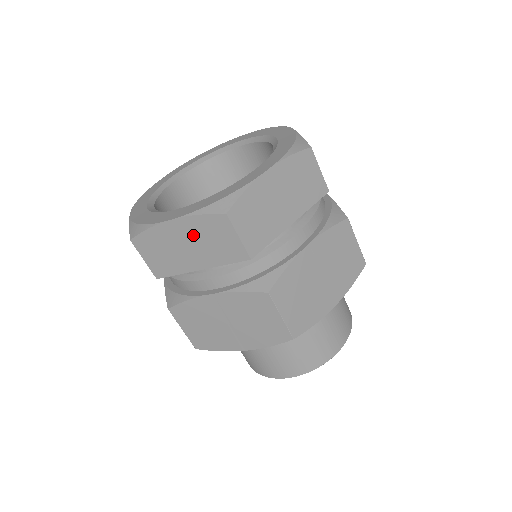
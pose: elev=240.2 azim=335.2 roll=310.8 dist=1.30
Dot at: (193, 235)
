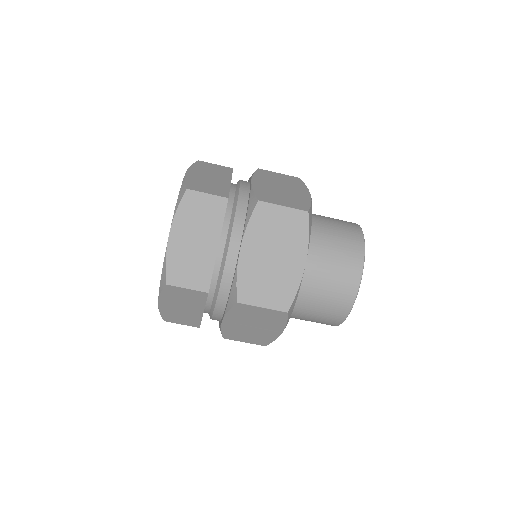
Dot at: (189, 227)
